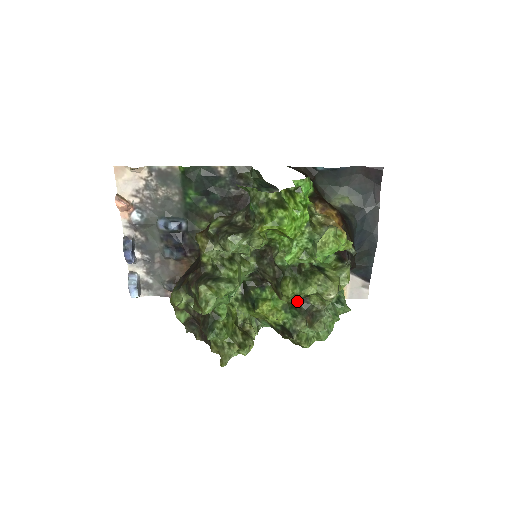
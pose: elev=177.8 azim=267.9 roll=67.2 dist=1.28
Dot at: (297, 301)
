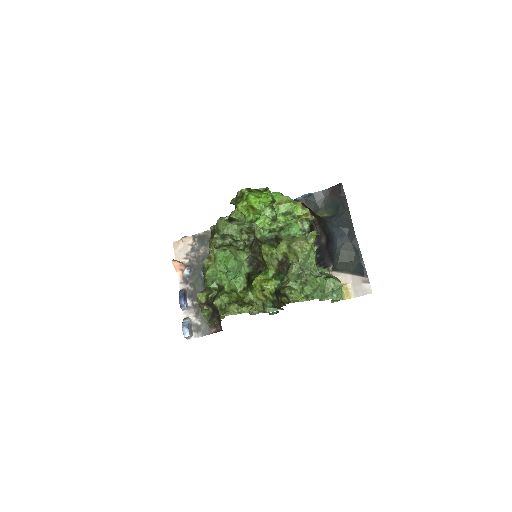
Dot at: (280, 264)
